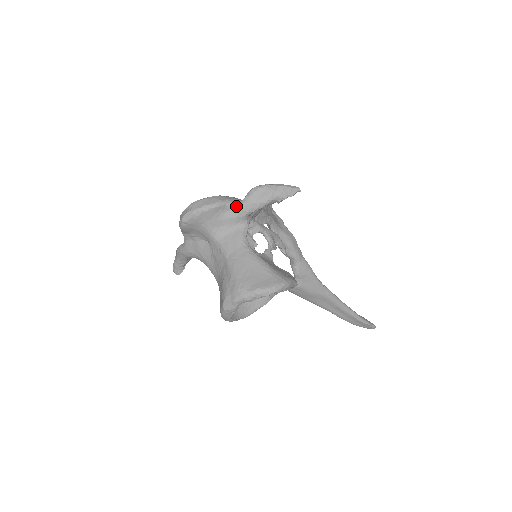
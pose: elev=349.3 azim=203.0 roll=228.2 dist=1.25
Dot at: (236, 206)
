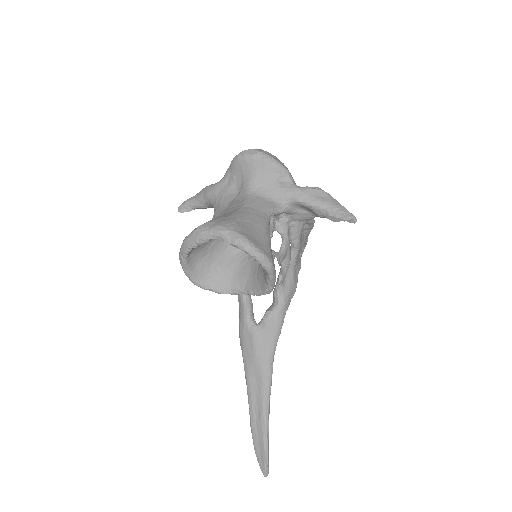
Dot at: (293, 185)
